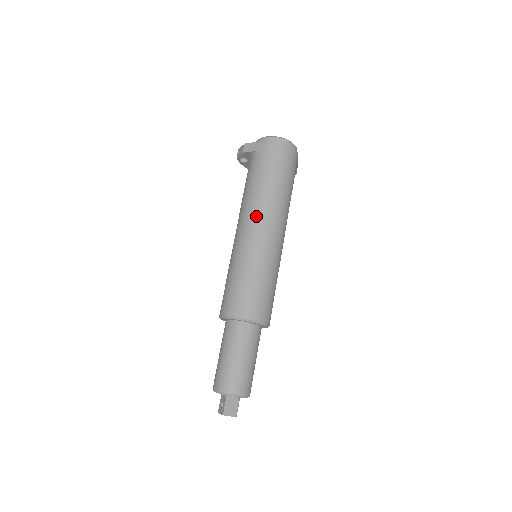
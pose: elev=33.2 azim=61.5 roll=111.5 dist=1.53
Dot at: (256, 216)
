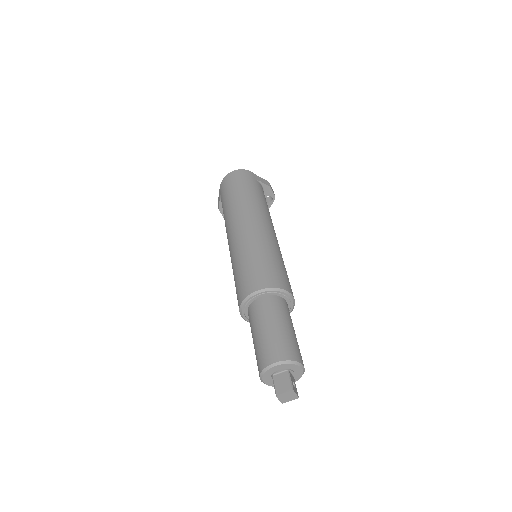
Dot at: (229, 228)
